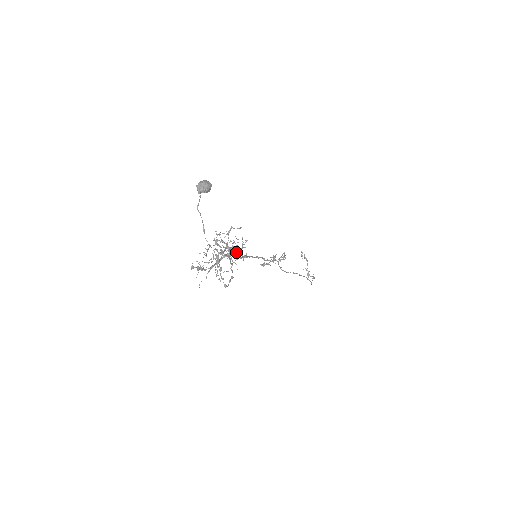
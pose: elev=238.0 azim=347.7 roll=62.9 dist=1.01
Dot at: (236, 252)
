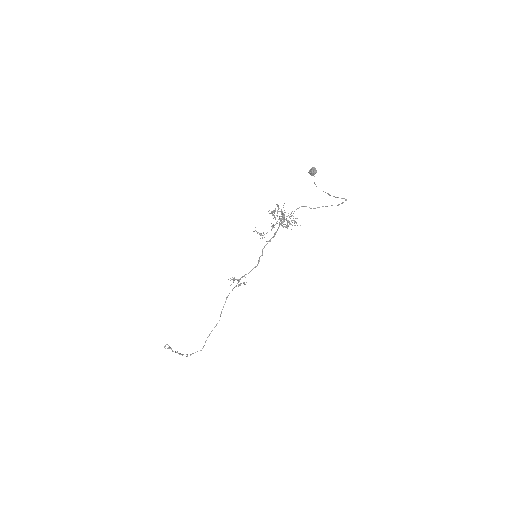
Dot at: (294, 221)
